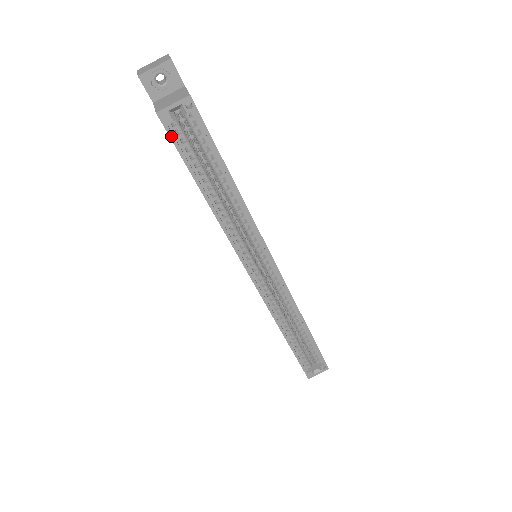
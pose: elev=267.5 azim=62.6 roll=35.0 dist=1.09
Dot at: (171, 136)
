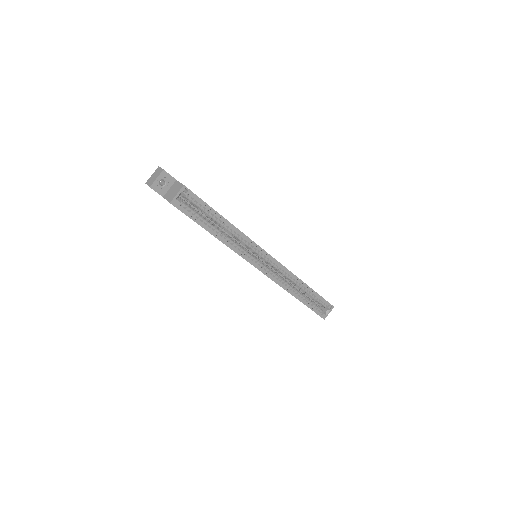
Dot at: (182, 211)
